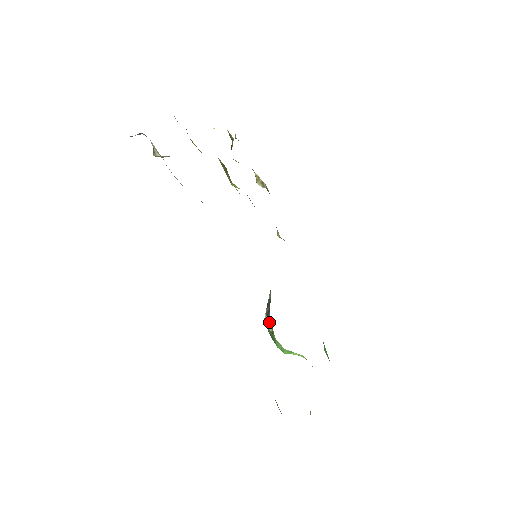
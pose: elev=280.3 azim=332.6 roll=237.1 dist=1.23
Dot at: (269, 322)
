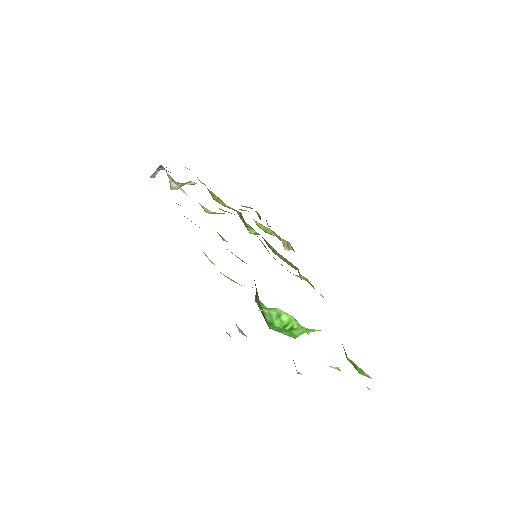
Dot at: (256, 292)
